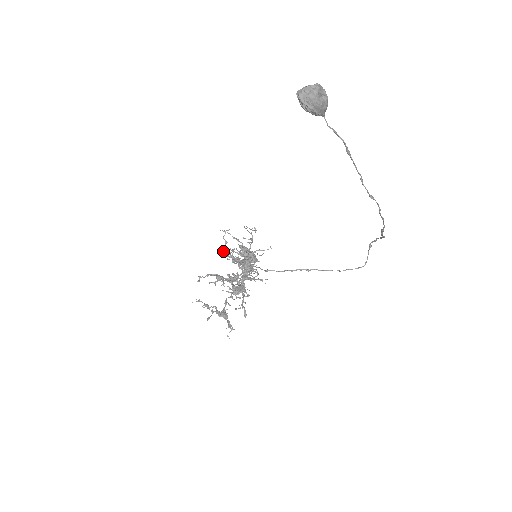
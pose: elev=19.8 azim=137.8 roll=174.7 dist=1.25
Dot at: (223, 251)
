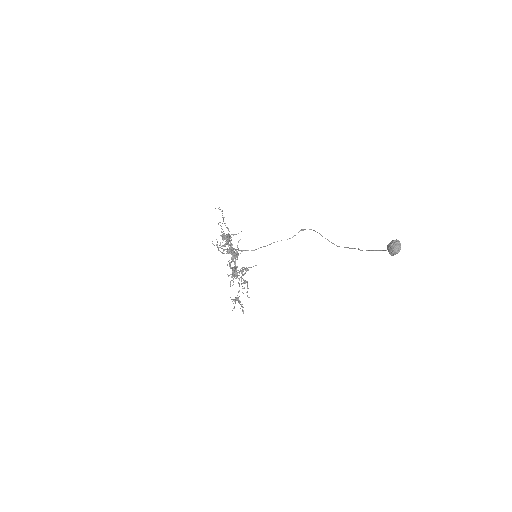
Dot at: occluded
